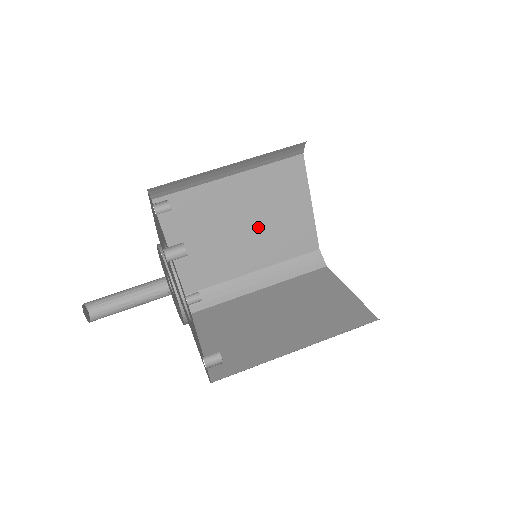
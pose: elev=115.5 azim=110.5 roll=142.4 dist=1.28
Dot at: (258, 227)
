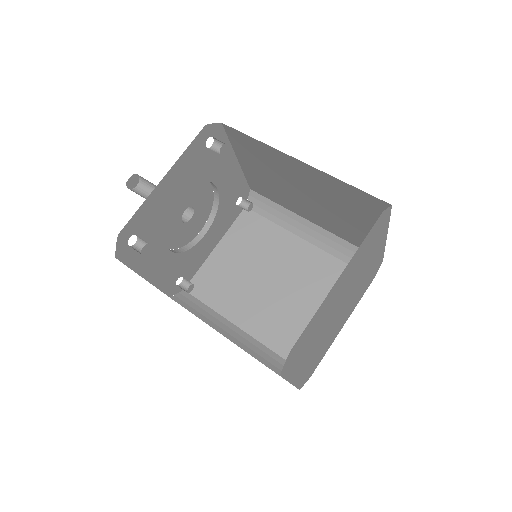
Dot at: (285, 298)
